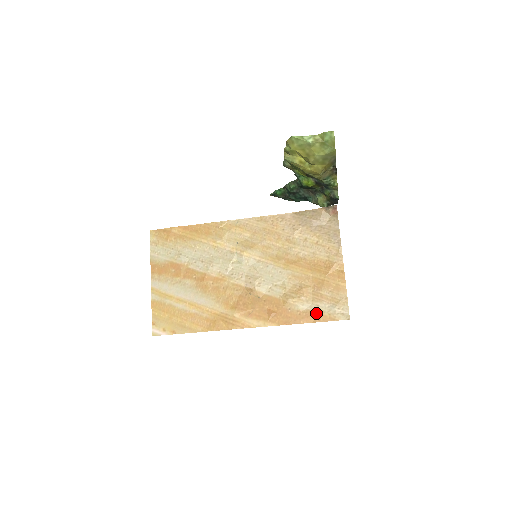
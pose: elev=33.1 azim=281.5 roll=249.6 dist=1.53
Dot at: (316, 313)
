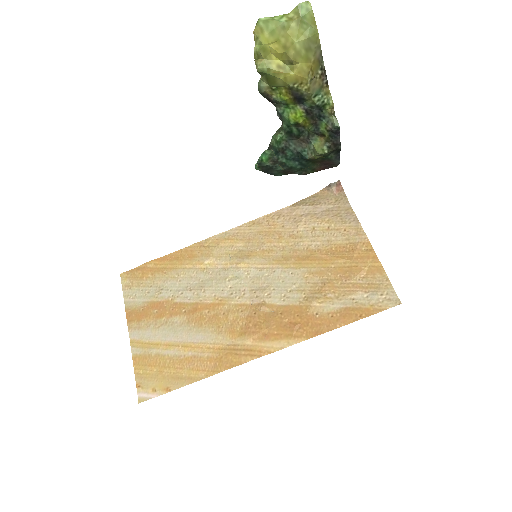
Dot at: (353, 309)
